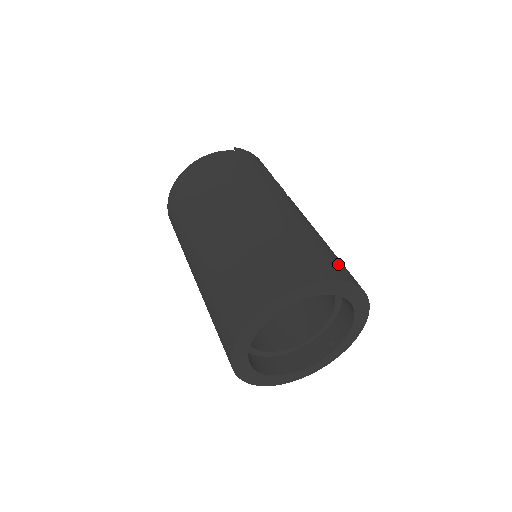
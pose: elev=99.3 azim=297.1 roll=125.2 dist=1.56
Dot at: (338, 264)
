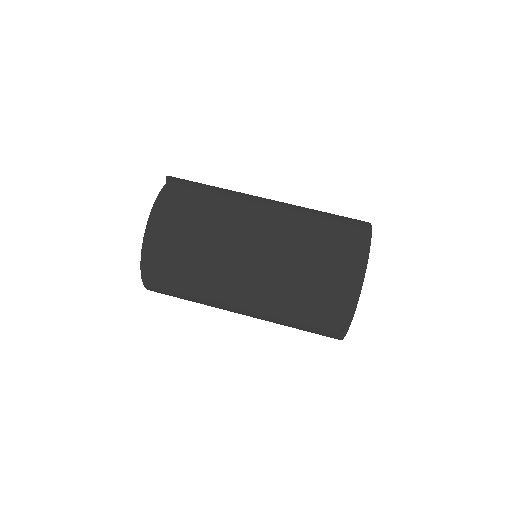
Dot at: occluded
